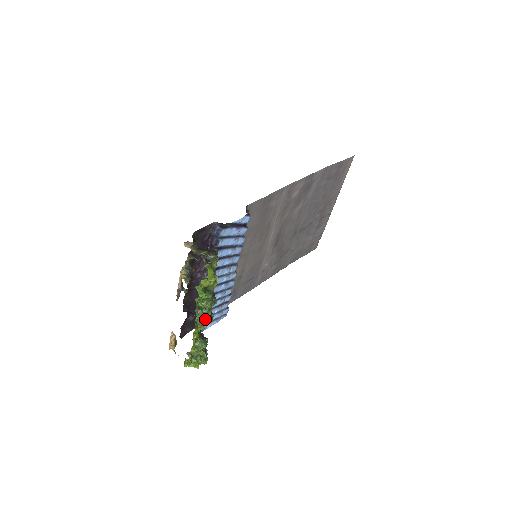
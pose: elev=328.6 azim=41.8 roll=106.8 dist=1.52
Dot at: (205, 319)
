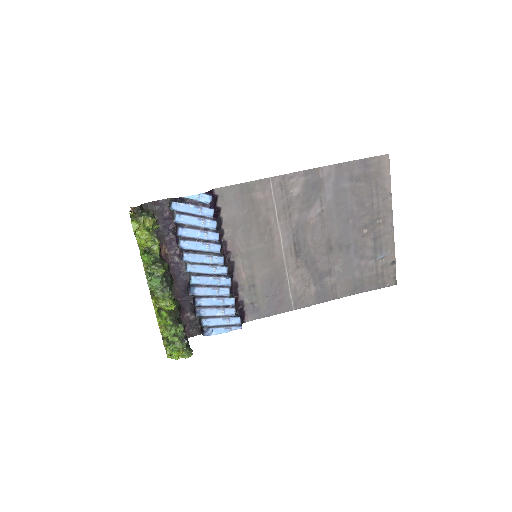
Dot at: (157, 288)
